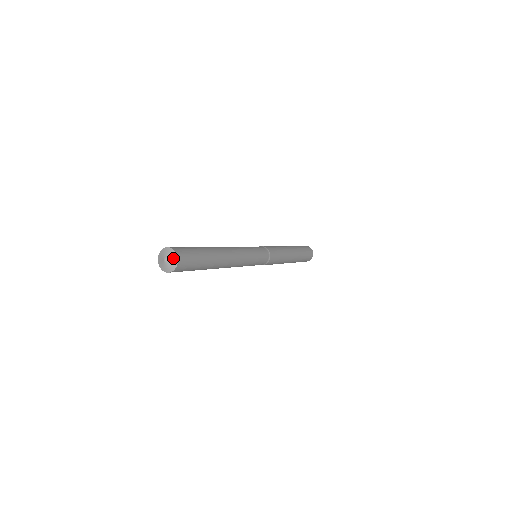
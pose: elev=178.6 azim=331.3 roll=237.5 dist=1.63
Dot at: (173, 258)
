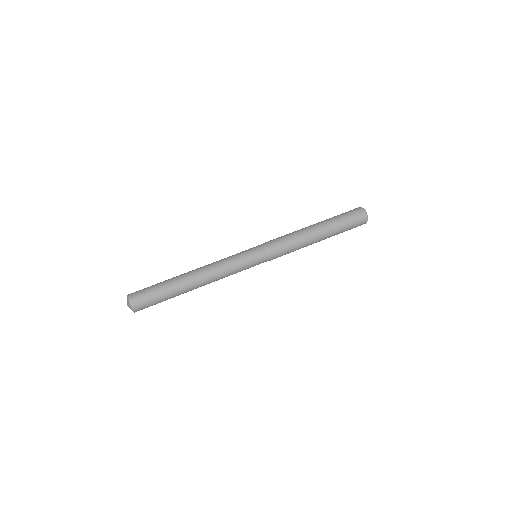
Dot at: (129, 304)
